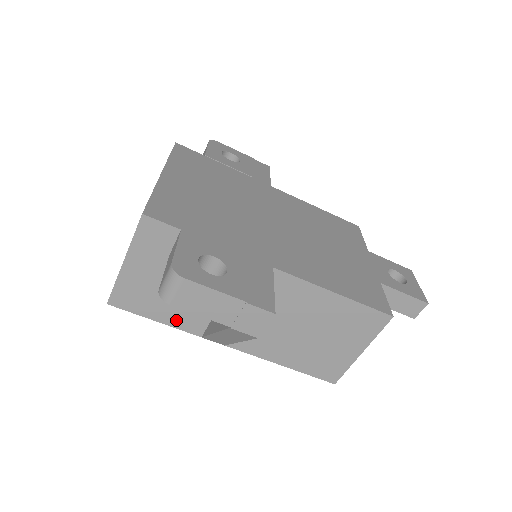
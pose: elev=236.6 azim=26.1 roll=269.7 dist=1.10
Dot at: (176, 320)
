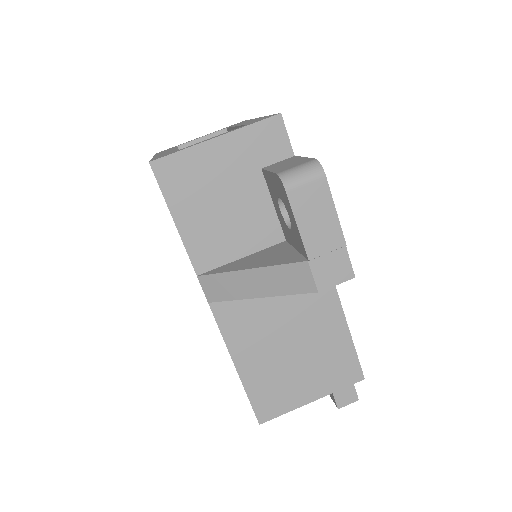
Dot at: (194, 237)
